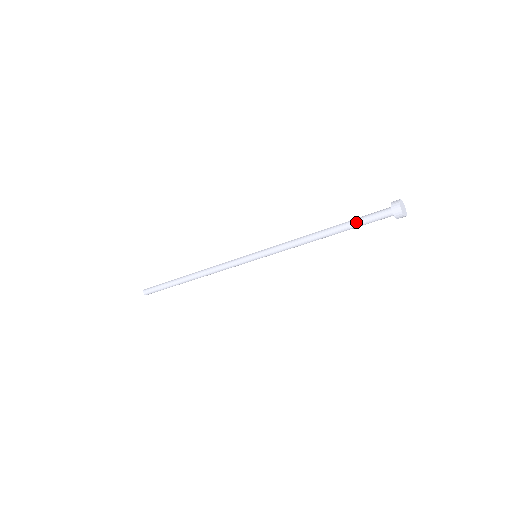
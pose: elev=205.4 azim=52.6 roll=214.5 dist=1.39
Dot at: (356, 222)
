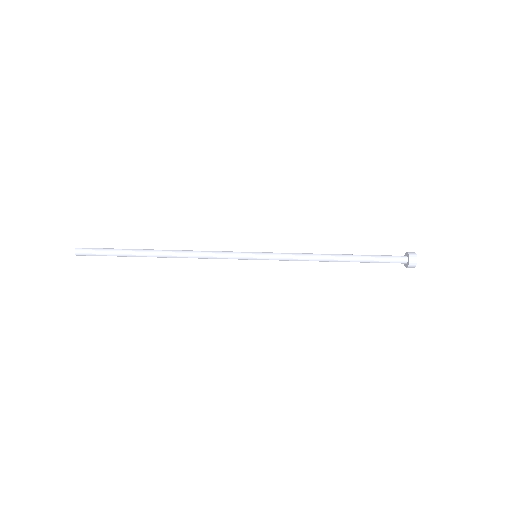
Dot at: (373, 256)
